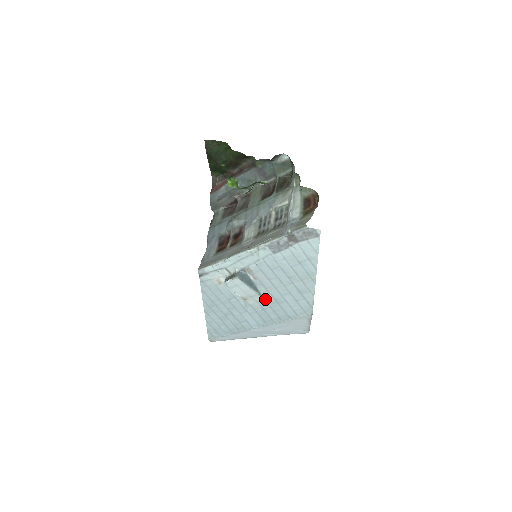
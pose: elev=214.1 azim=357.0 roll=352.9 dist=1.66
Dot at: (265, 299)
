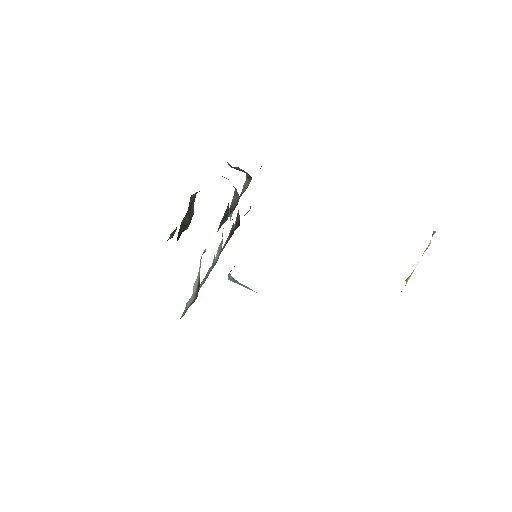
Dot at: occluded
